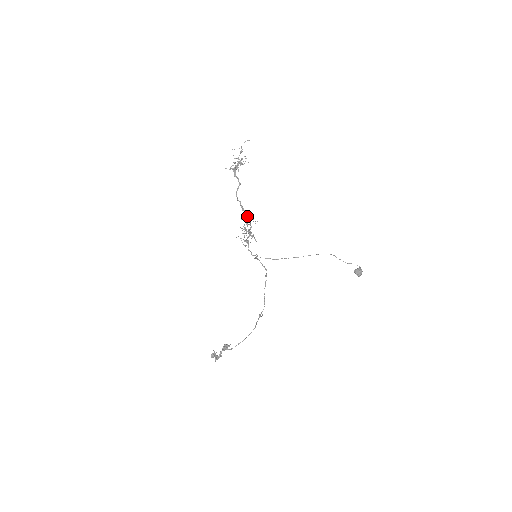
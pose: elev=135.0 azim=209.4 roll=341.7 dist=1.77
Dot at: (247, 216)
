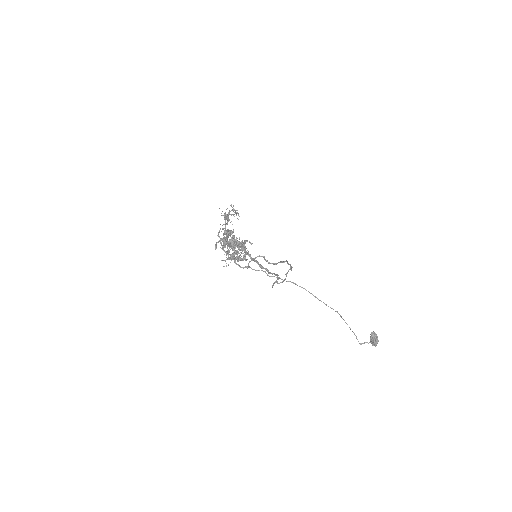
Dot at: (227, 250)
